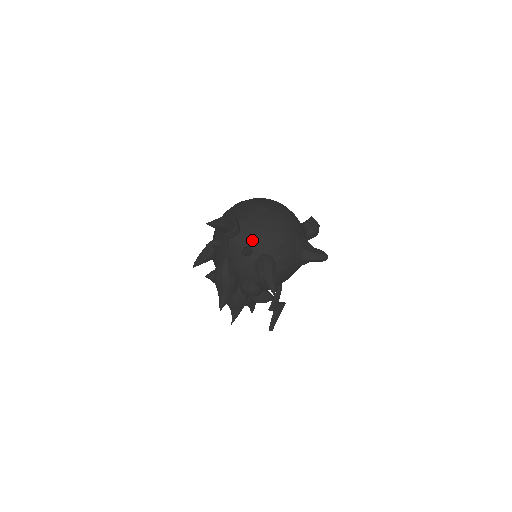
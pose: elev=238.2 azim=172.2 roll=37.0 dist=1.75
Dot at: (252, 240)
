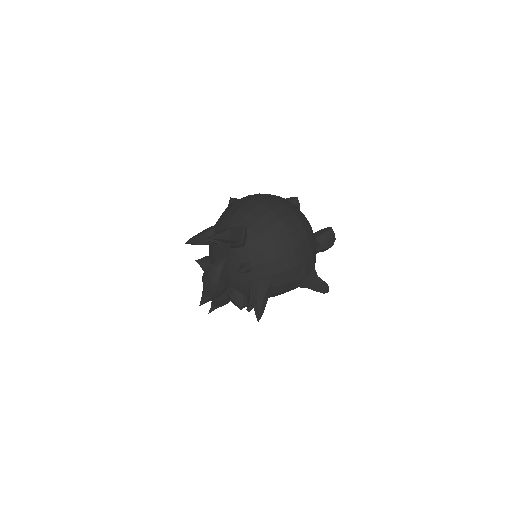
Dot at: (255, 259)
